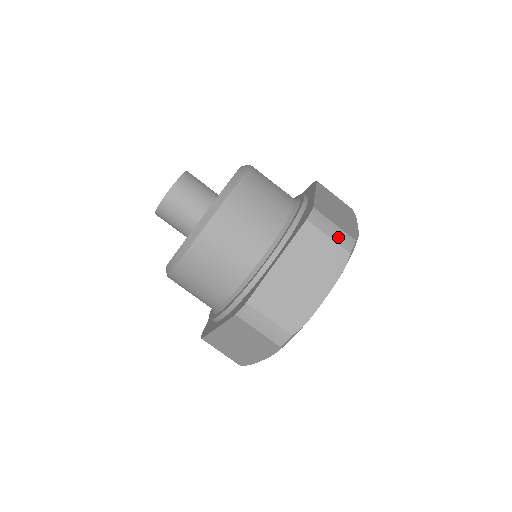
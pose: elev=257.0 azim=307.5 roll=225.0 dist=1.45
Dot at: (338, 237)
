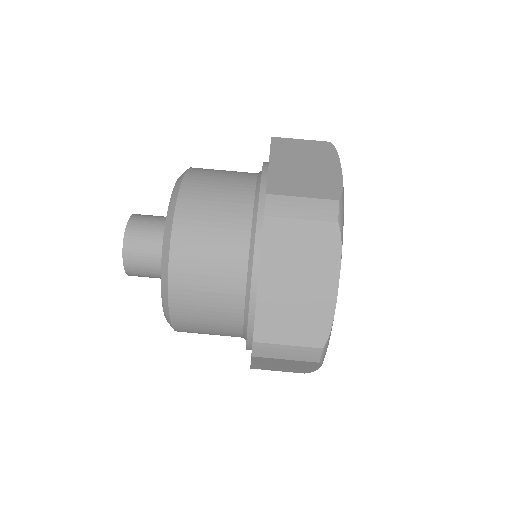
Dot at: occluded
